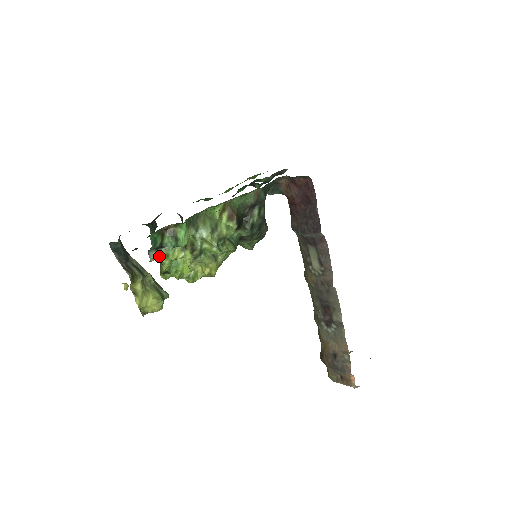
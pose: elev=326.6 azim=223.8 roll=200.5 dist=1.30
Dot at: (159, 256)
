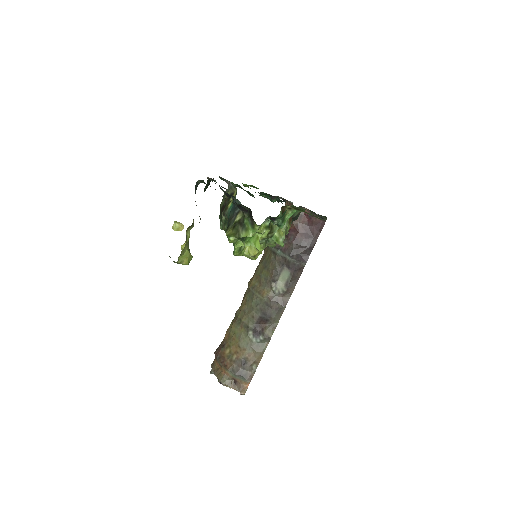
Dot at: occluded
